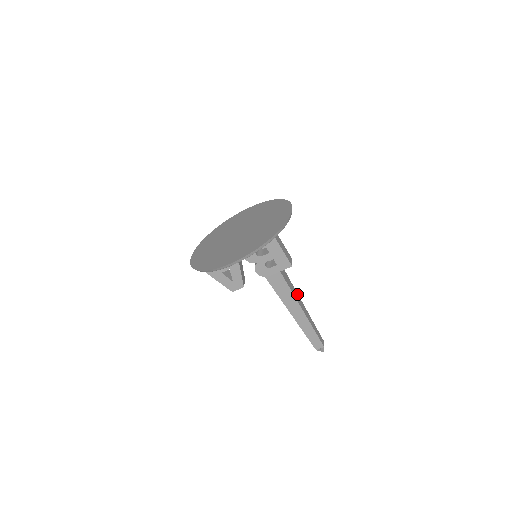
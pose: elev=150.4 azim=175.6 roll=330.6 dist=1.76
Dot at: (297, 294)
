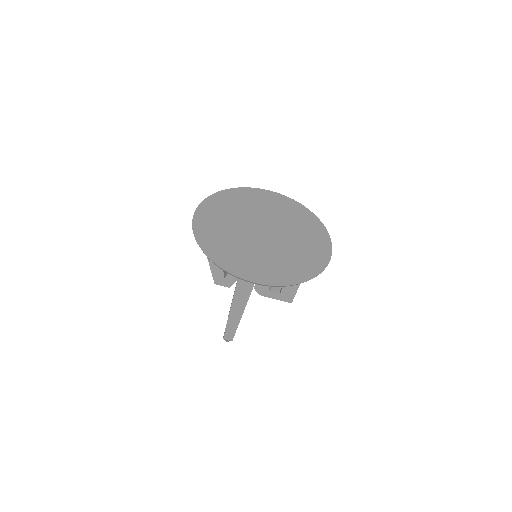
Dot at: occluded
